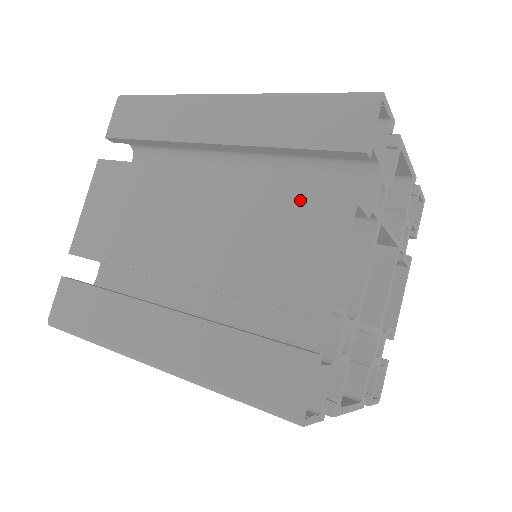
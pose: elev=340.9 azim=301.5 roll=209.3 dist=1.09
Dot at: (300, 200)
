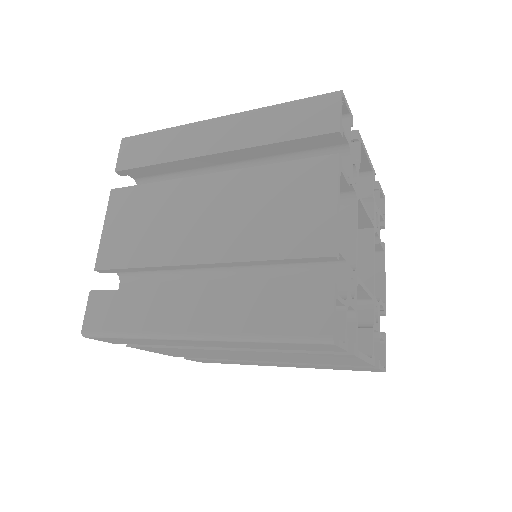
Dot at: (295, 176)
